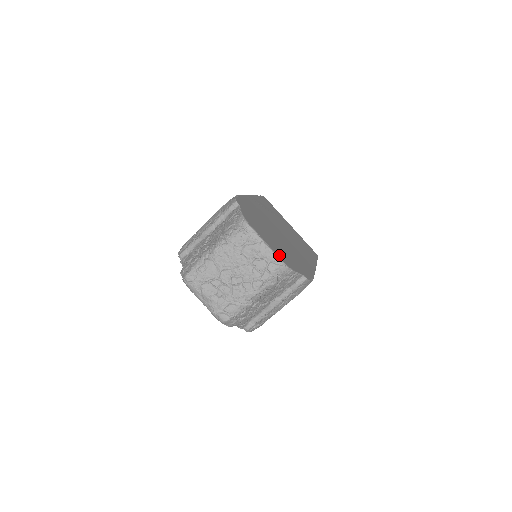
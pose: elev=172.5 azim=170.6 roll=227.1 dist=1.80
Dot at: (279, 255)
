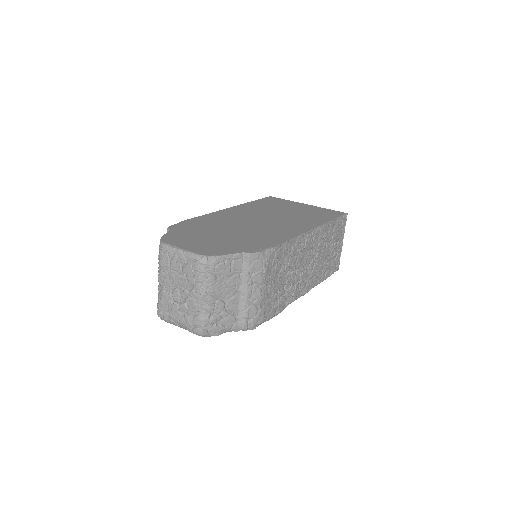
Dot at: (200, 251)
